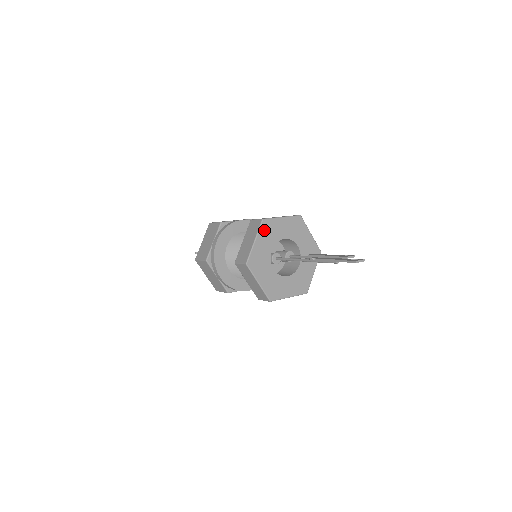
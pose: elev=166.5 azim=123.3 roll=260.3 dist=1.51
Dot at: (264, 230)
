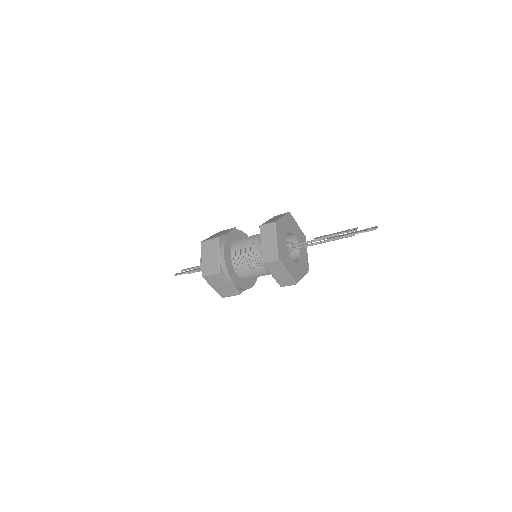
Dot at: (278, 230)
